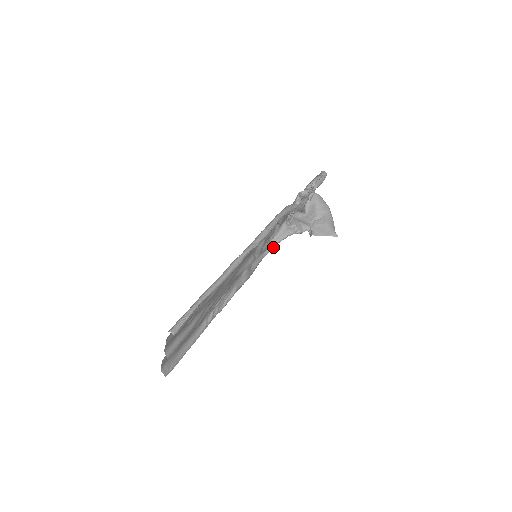
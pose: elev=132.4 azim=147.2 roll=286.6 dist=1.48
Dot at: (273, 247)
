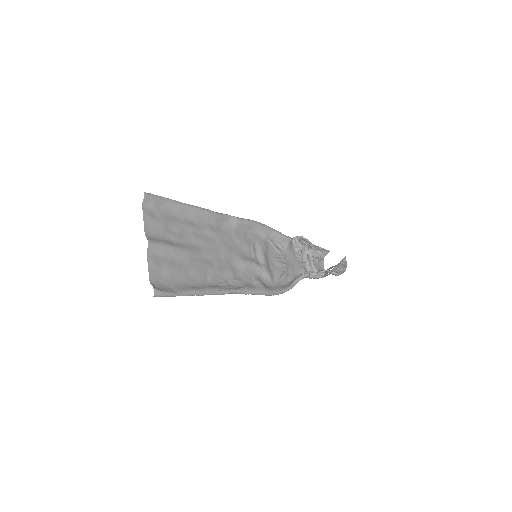
Dot at: (291, 285)
